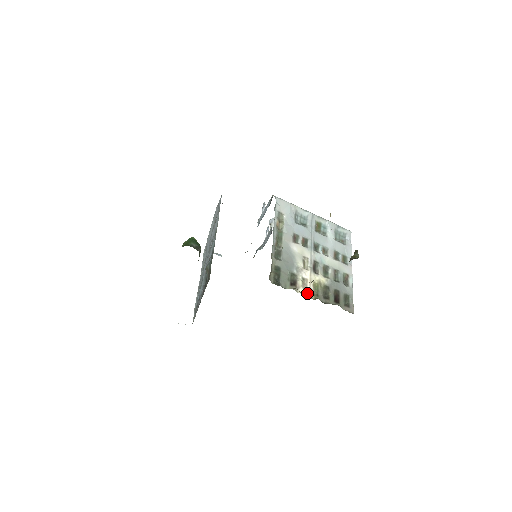
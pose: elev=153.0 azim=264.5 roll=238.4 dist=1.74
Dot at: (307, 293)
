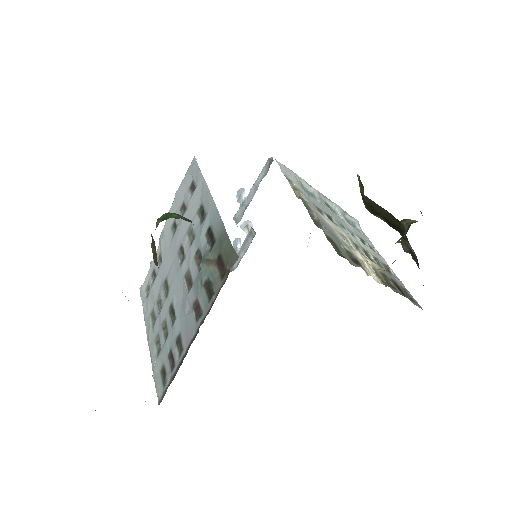
Dot at: (375, 277)
